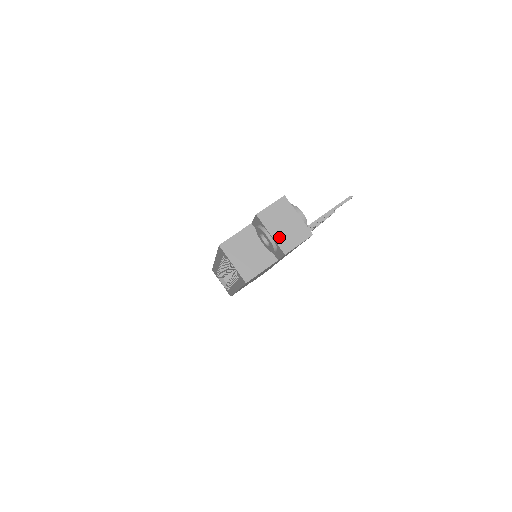
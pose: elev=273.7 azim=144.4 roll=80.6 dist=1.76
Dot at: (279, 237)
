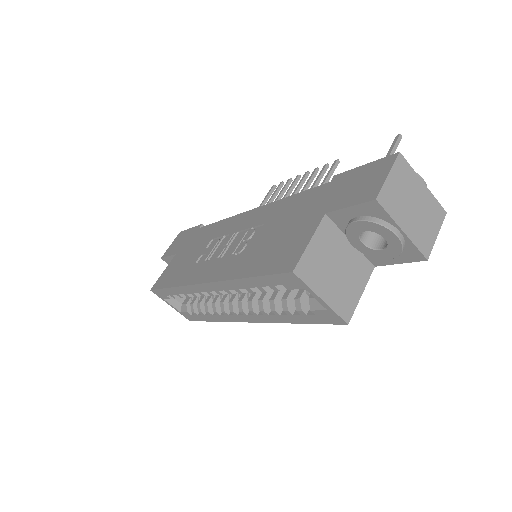
Dot at: (413, 232)
